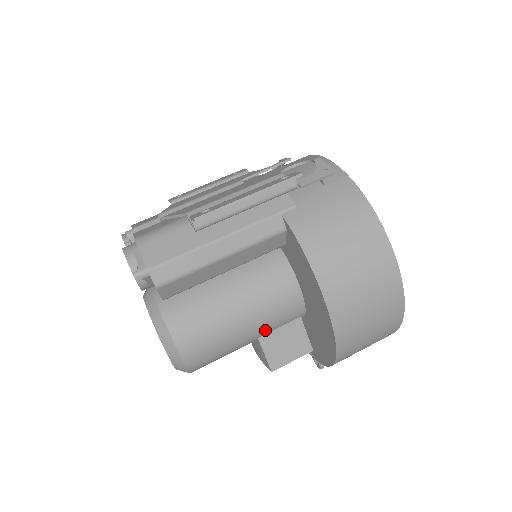
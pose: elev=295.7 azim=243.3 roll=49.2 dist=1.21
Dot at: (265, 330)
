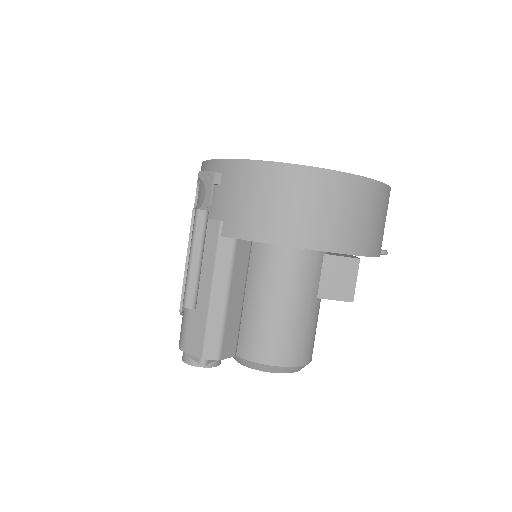
Dot at: (313, 291)
